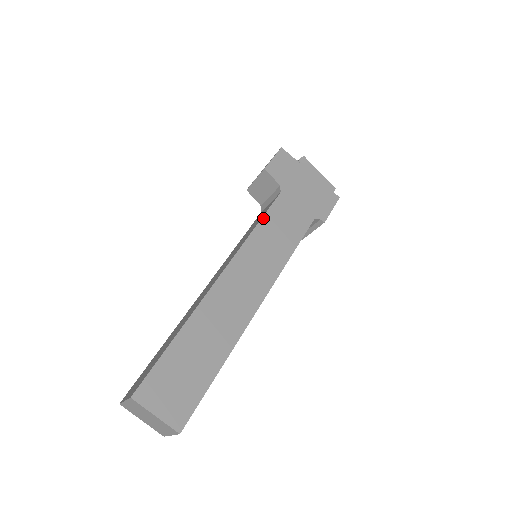
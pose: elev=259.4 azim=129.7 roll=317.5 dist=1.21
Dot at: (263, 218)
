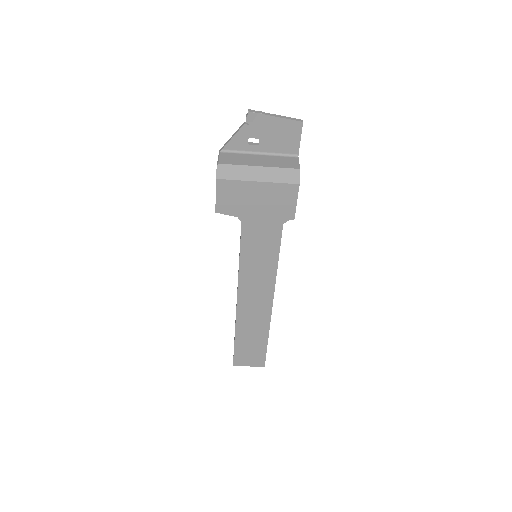
Dot at: (241, 252)
